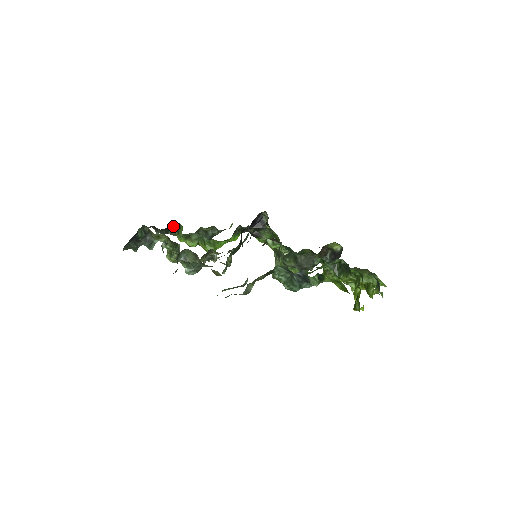
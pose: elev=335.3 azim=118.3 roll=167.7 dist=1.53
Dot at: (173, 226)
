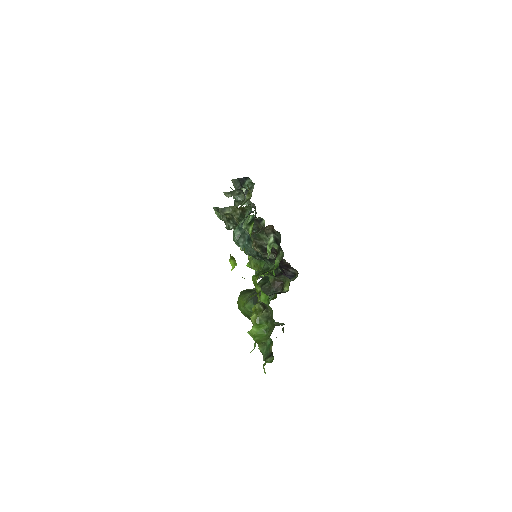
Dot at: occluded
